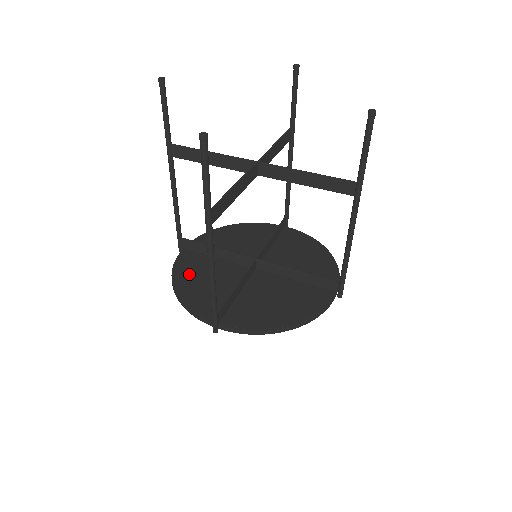
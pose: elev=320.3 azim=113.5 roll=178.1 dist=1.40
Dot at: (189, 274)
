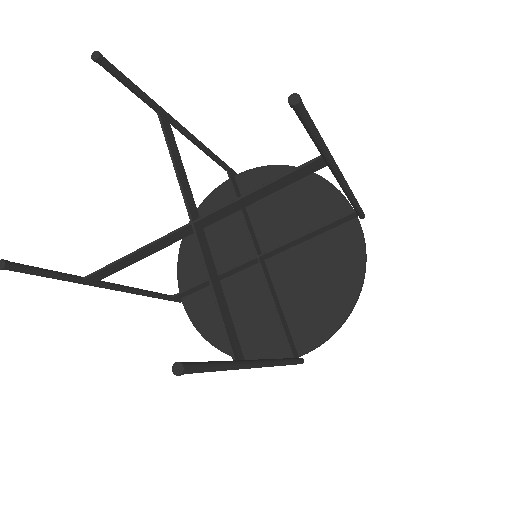
Dot at: occluded
